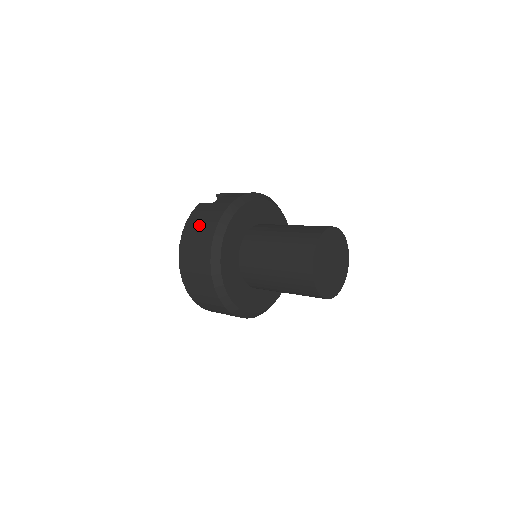
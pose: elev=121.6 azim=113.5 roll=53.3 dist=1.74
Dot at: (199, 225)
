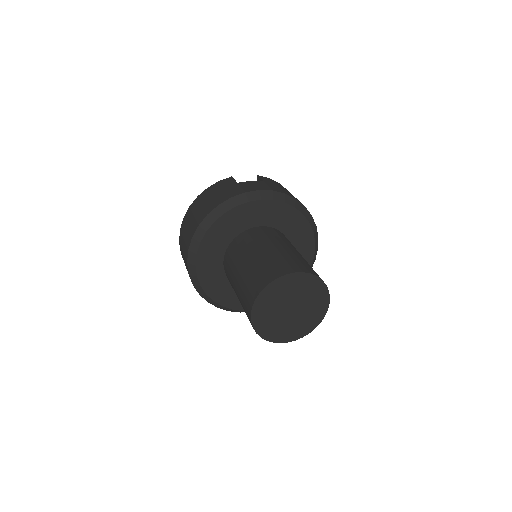
Dot at: (209, 198)
